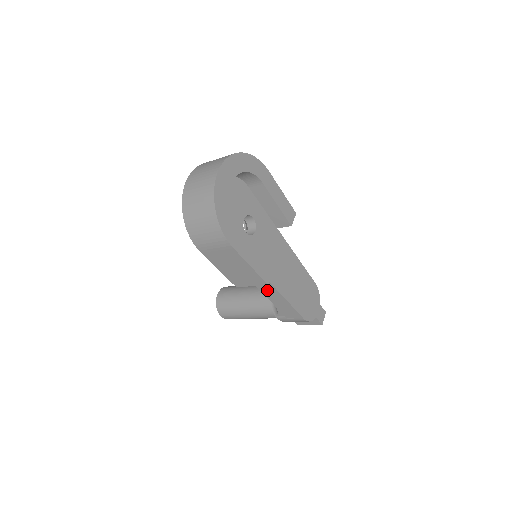
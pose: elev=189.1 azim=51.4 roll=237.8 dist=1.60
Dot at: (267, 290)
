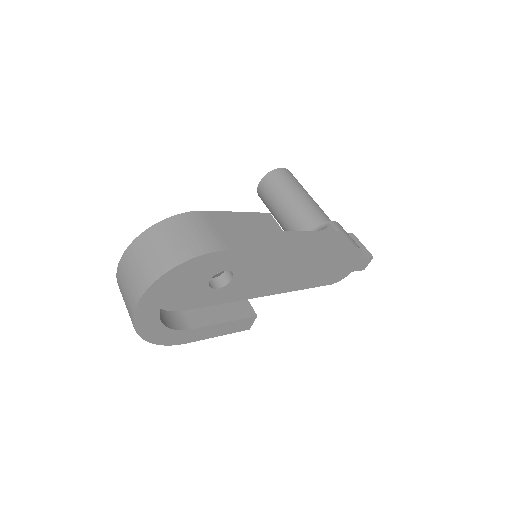
Dot at: occluded
